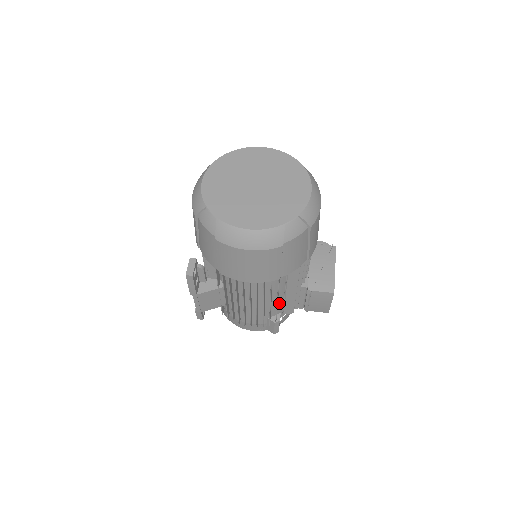
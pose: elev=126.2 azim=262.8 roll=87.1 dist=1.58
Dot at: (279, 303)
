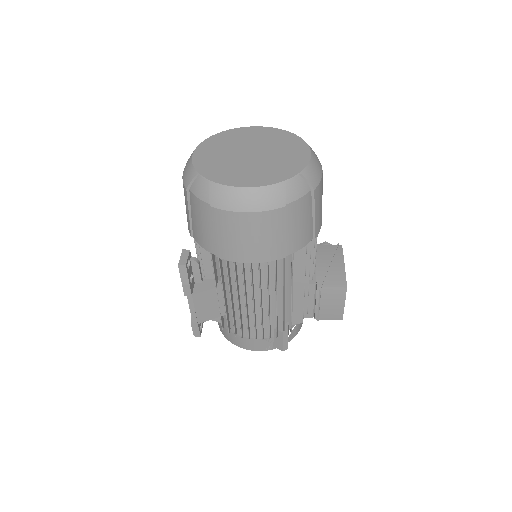
Dot at: (286, 306)
